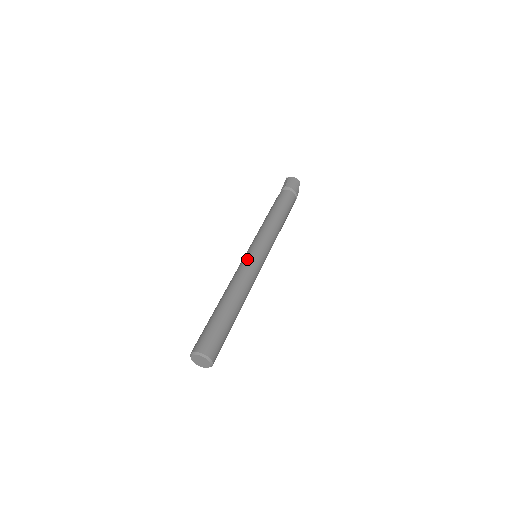
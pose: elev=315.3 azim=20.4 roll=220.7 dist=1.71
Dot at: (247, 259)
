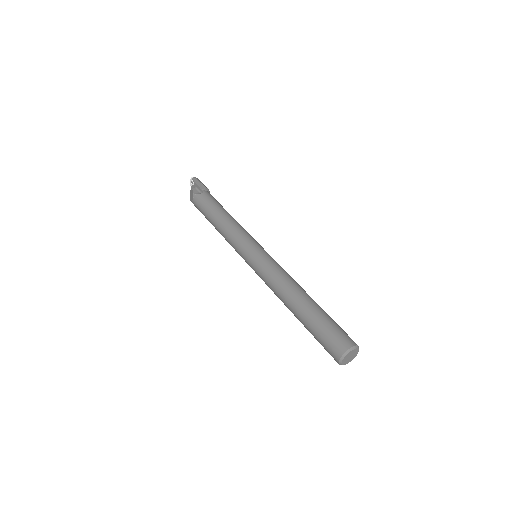
Dot at: occluded
